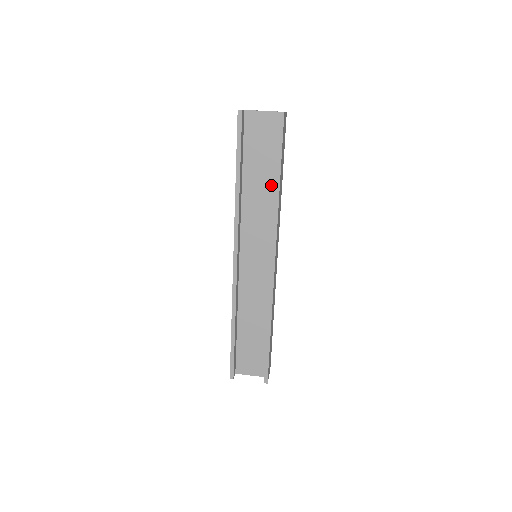
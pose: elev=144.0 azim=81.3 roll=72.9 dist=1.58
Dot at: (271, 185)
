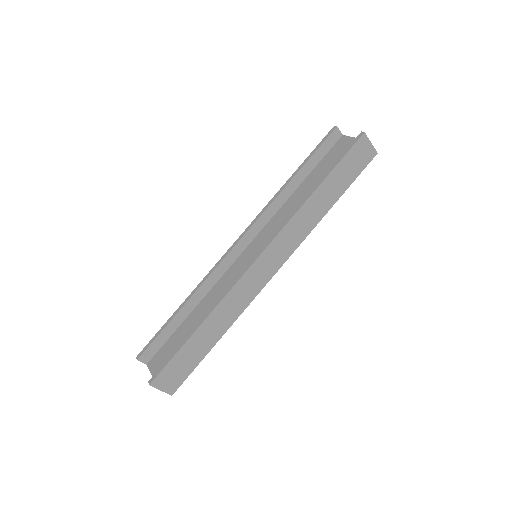
Dot at: occluded
